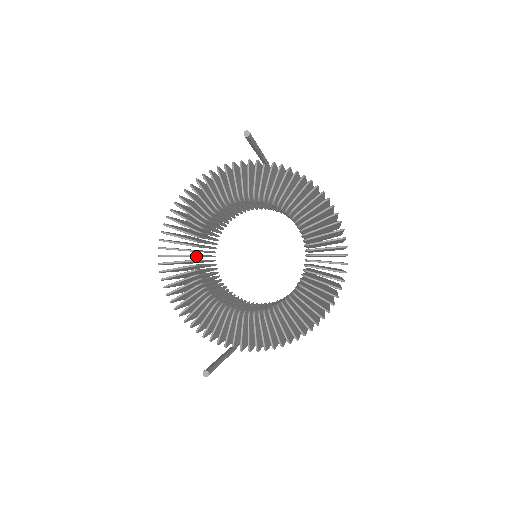
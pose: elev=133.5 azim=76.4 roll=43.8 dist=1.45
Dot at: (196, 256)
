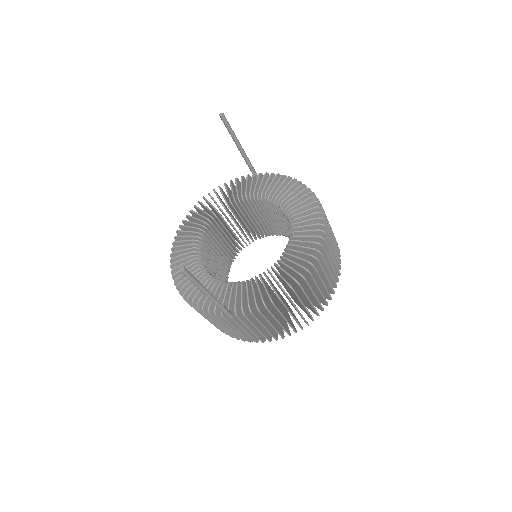
Dot at: (201, 250)
